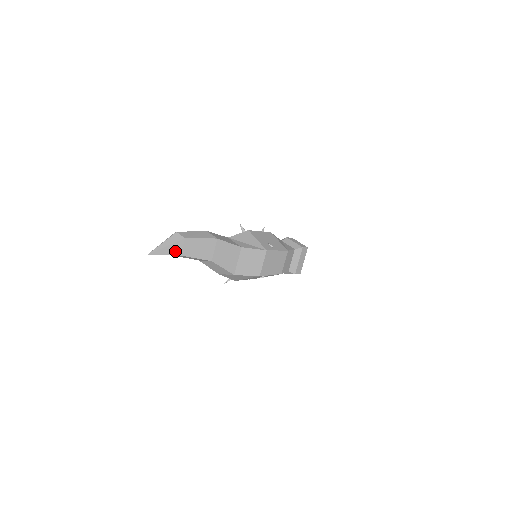
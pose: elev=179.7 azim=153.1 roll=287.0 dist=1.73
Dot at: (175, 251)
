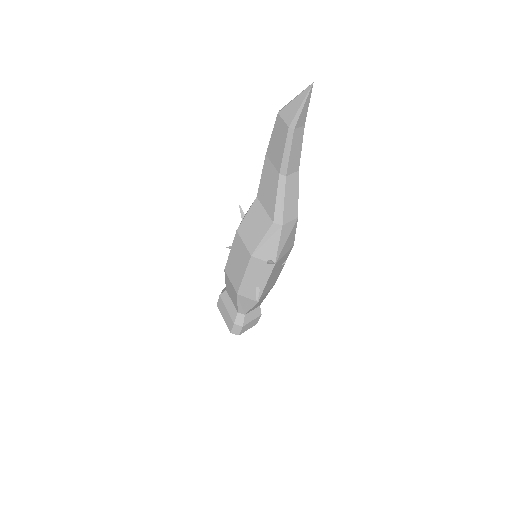
Dot at: occluded
